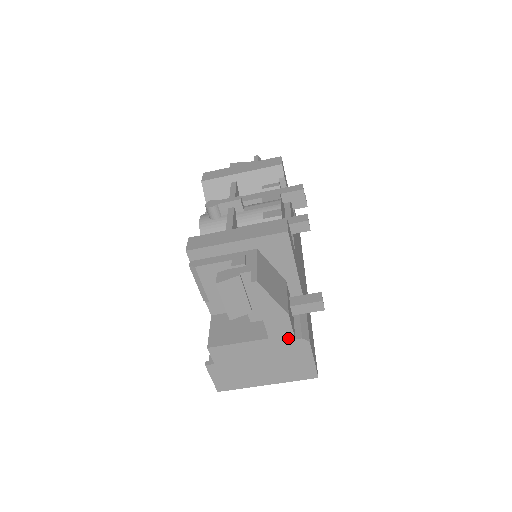
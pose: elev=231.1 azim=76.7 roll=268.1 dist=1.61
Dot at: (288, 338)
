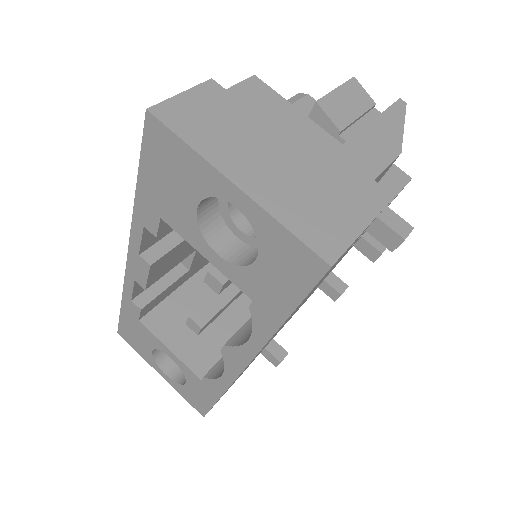
Dot at: (367, 170)
